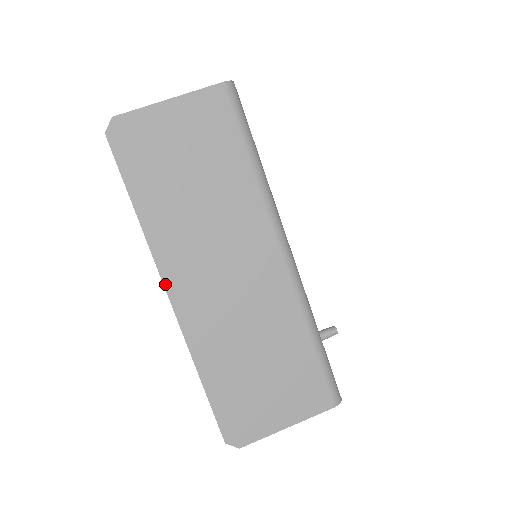
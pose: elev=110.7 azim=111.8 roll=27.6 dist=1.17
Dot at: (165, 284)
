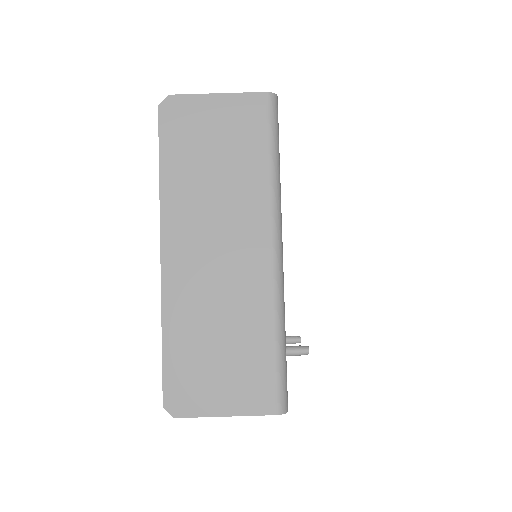
Dot at: (162, 241)
